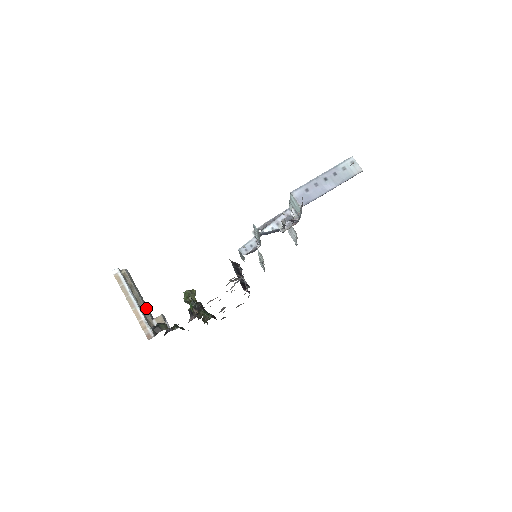
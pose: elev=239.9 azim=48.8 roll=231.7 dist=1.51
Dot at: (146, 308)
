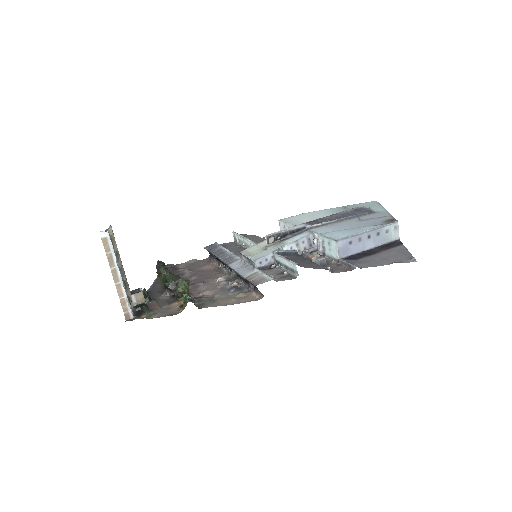
Dot at: occluded
